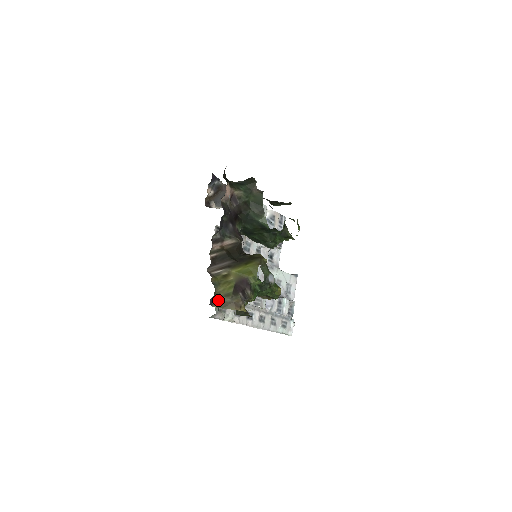
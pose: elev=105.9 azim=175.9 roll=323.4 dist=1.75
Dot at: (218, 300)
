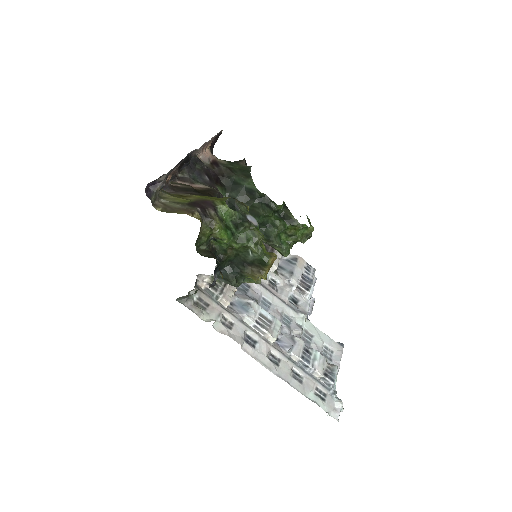
Dot at: (164, 205)
